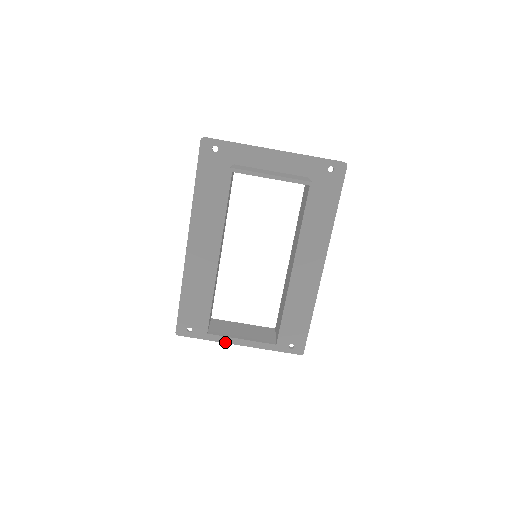
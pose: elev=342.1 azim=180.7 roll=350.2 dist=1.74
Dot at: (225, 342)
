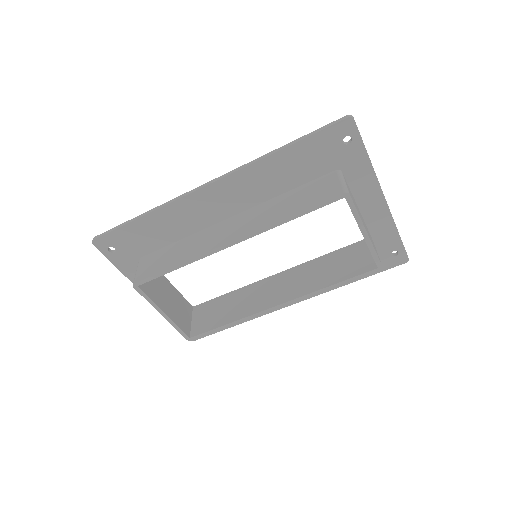
Dot at: occluded
